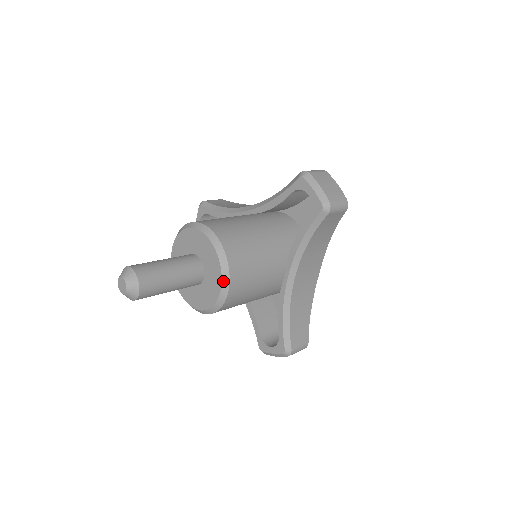
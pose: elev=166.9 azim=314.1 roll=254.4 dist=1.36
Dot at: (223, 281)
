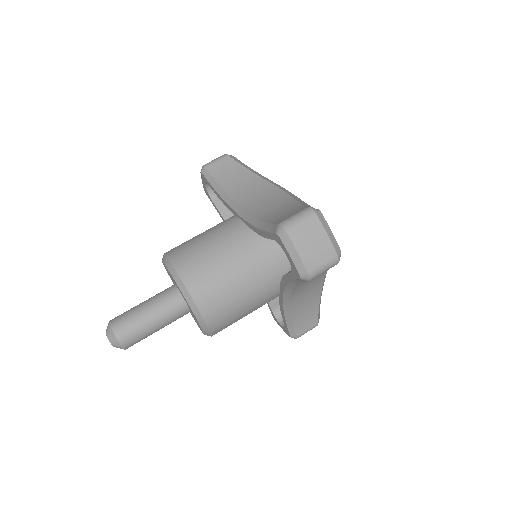
Dot at: (203, 330)
